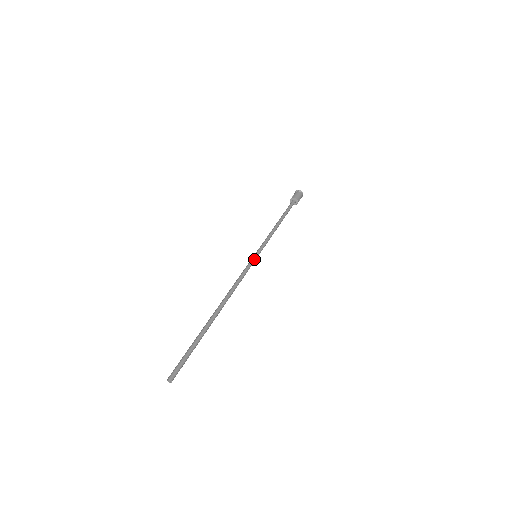
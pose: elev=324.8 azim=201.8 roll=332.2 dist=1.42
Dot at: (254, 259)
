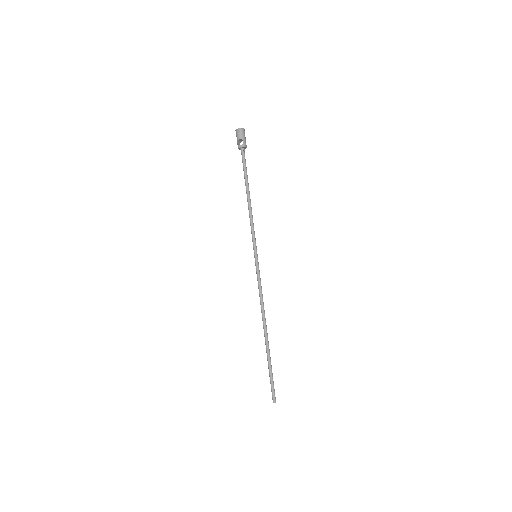
Dot at: (258, 262)
